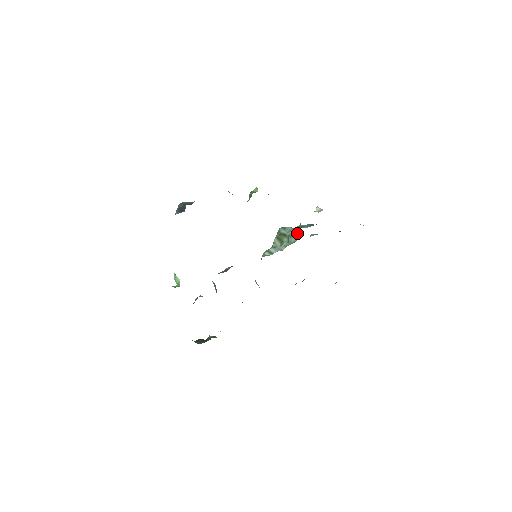
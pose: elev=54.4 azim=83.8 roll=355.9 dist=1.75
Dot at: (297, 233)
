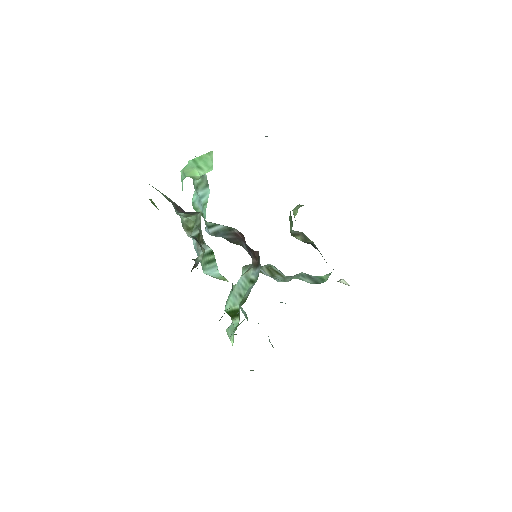
Dot at: (317, 279)
